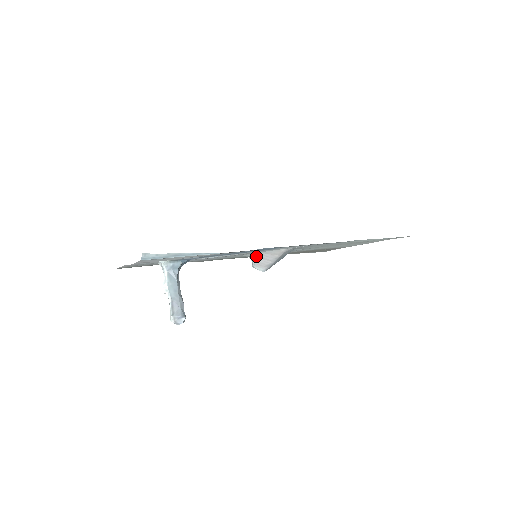
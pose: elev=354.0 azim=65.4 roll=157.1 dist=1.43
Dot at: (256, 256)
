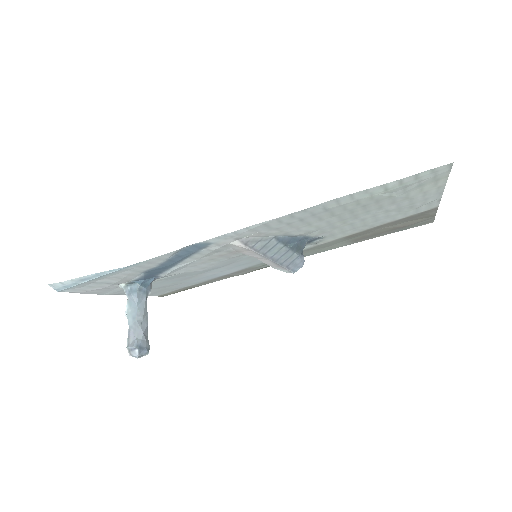
Dot at: occluded
